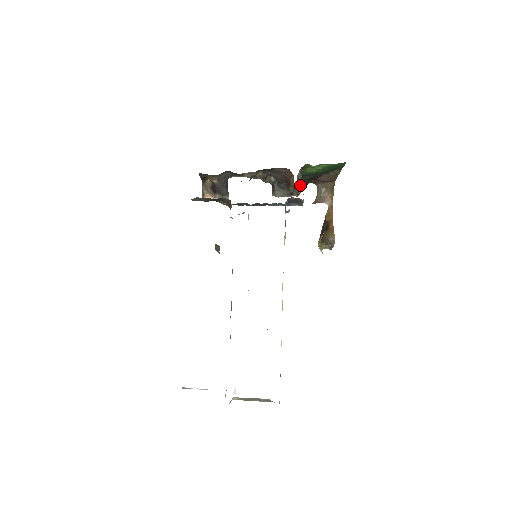
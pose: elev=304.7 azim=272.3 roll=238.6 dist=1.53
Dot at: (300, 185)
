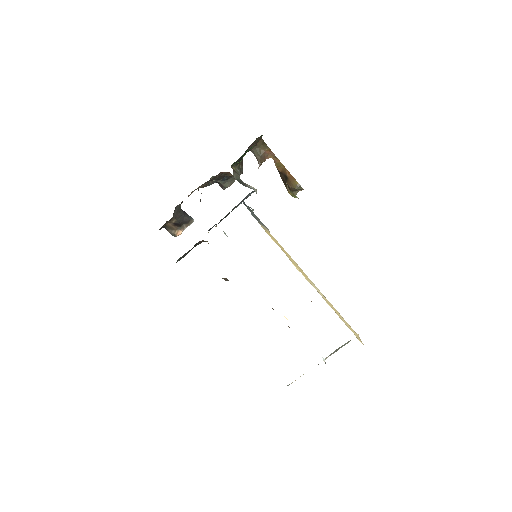
Dot at: (238, 168)
